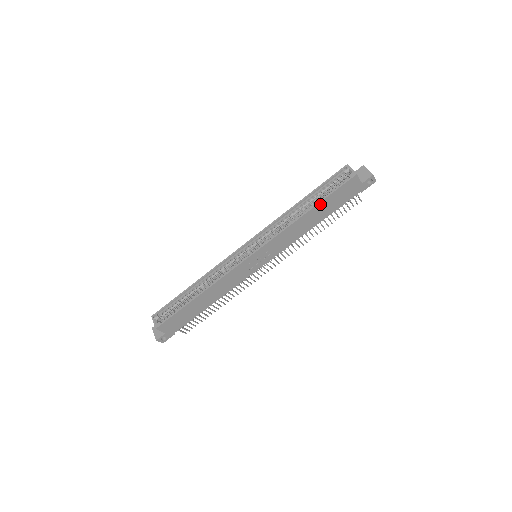
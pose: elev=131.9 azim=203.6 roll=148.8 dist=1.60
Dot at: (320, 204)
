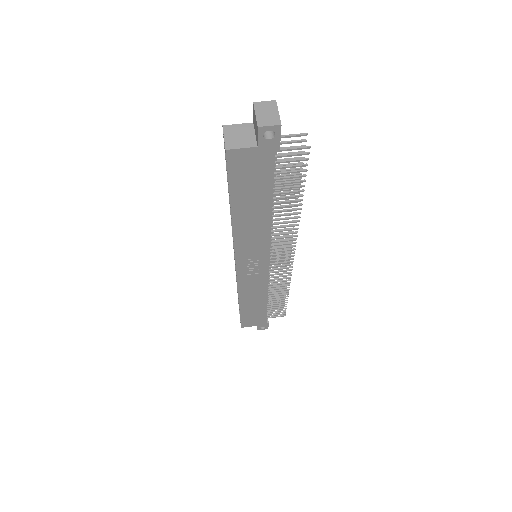
Dot at: (234, 201)
